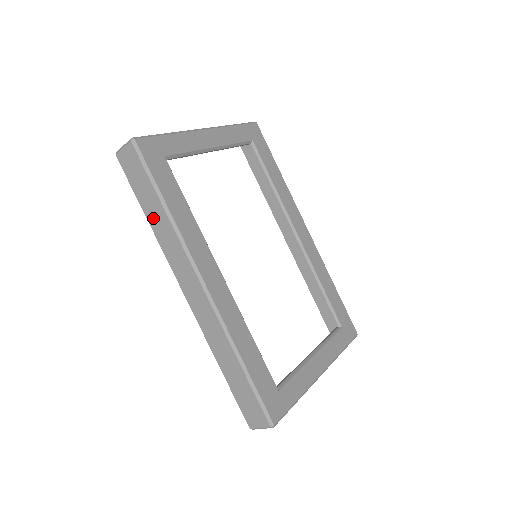
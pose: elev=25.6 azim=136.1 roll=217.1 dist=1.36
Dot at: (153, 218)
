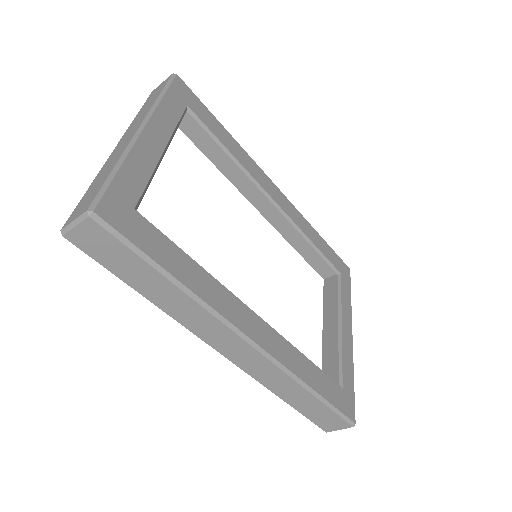
Dot at: (156, 296)
